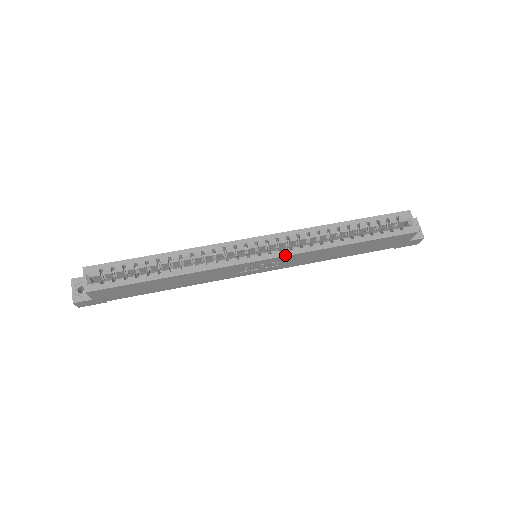
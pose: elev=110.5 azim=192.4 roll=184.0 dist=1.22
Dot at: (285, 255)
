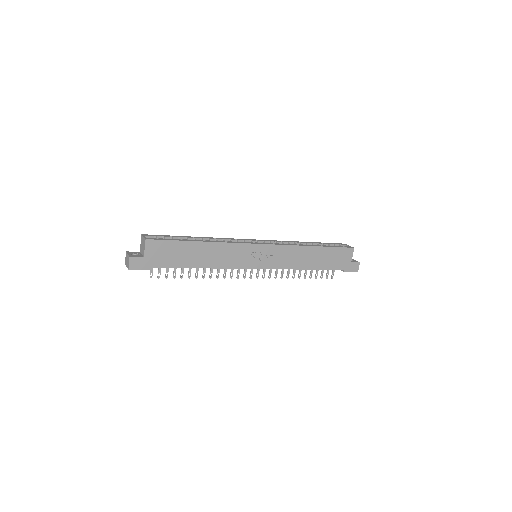
Dot at: (277, 244)
